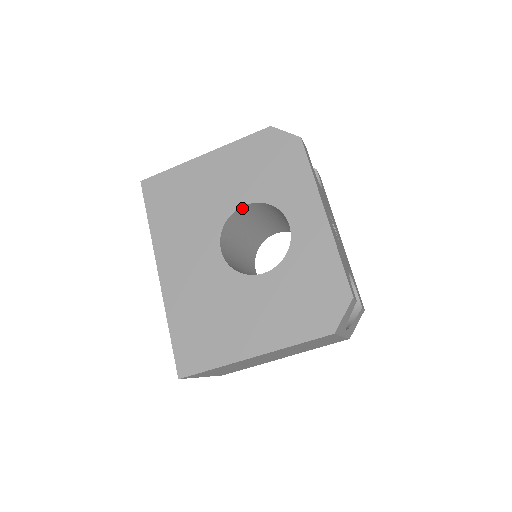
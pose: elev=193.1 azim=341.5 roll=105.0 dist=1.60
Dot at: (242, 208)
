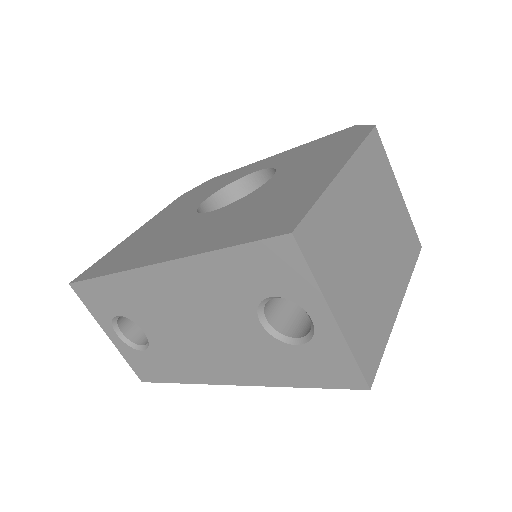
Dot at: (204, 207)
